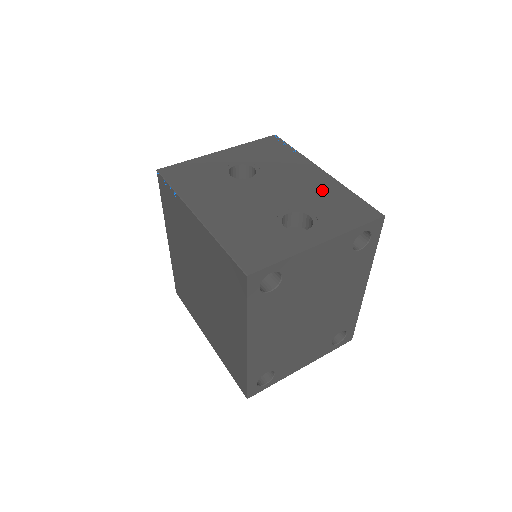
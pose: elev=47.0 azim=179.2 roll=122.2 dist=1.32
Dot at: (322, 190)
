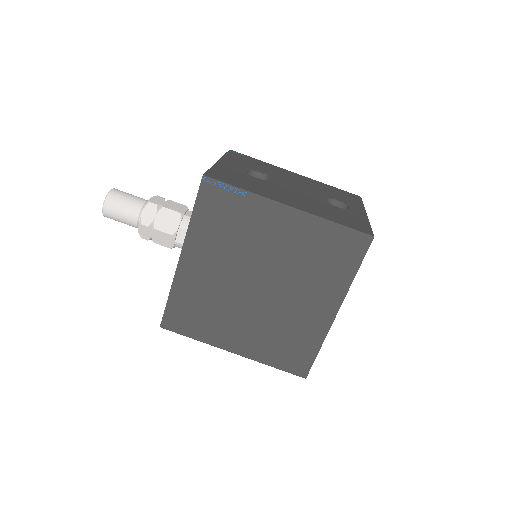
Dot at: (316, 185)
